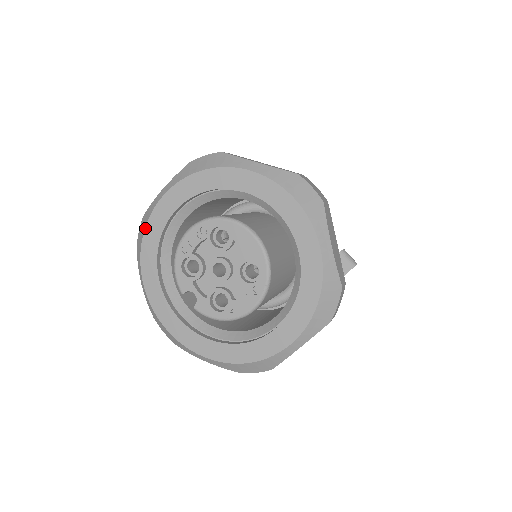
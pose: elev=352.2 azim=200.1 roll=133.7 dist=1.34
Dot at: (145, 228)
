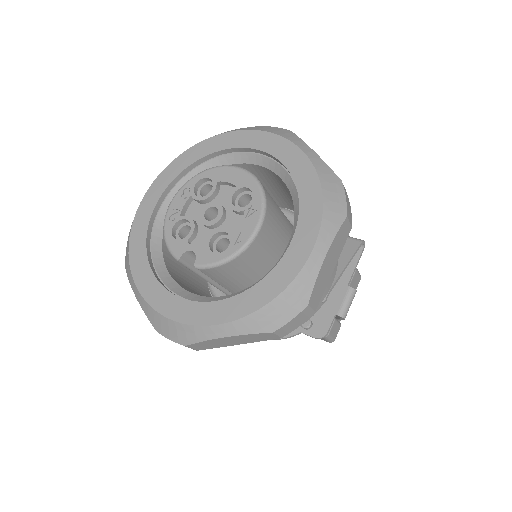
Dot at: (130, 233)
